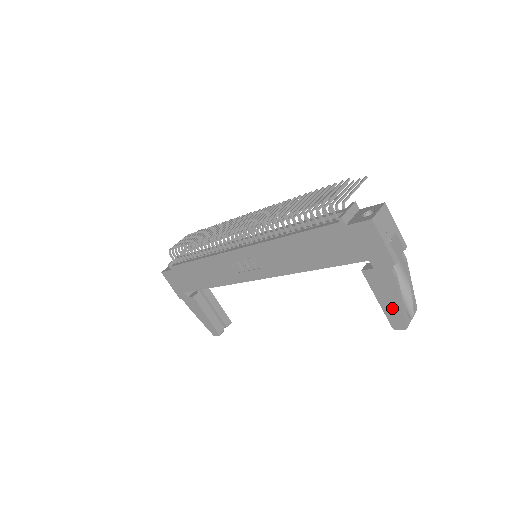
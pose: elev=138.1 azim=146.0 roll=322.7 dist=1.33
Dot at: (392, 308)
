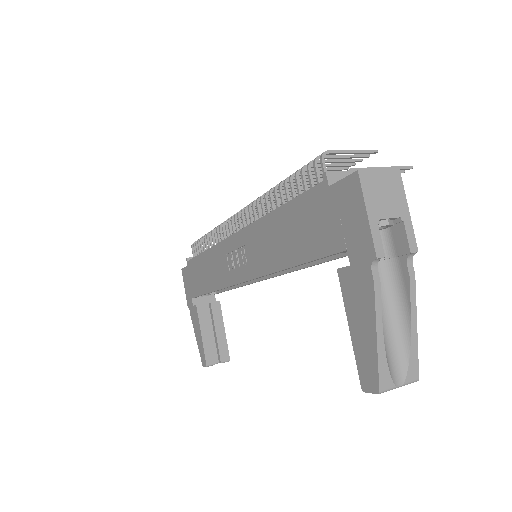
Dot at: (365, 346)
